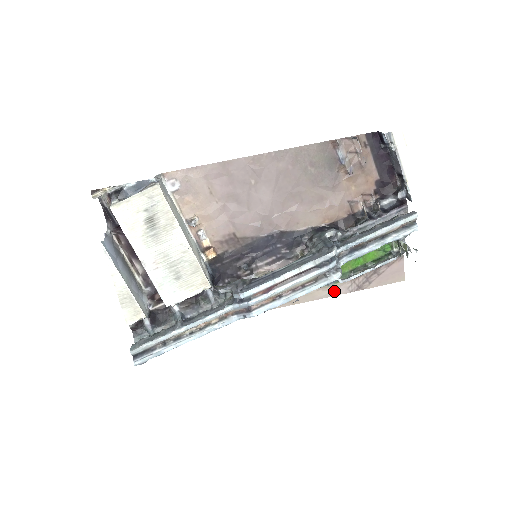
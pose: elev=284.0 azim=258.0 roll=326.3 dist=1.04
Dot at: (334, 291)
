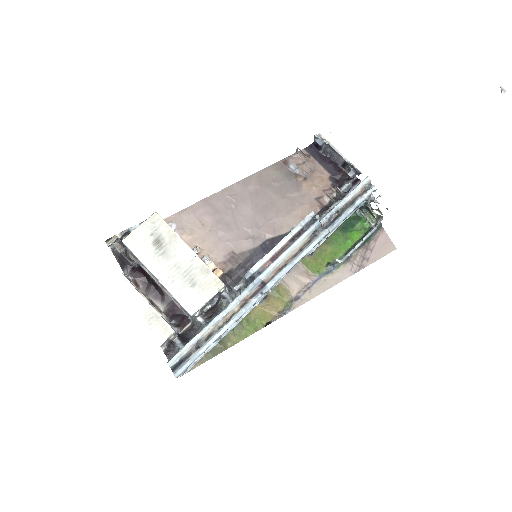
Dot at: (340, 277)
